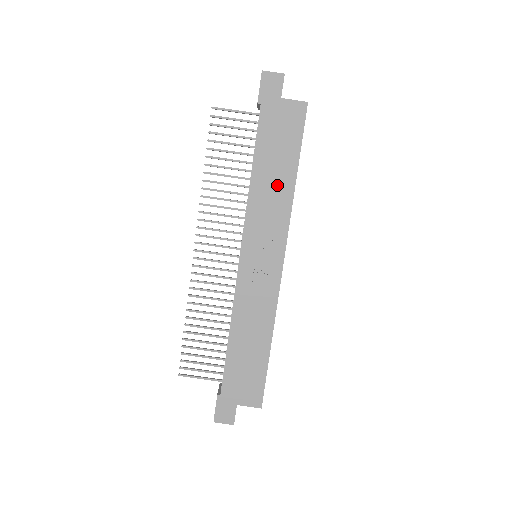
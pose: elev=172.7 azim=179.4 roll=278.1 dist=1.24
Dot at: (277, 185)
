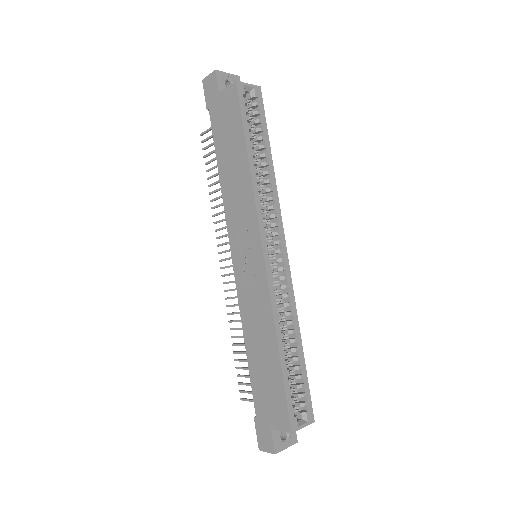
Dot at: (237, 175)
